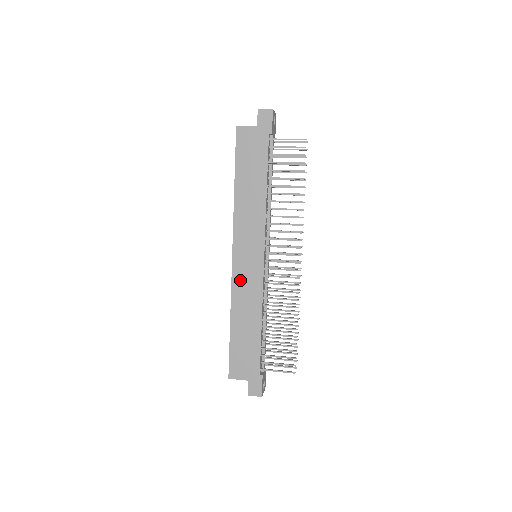
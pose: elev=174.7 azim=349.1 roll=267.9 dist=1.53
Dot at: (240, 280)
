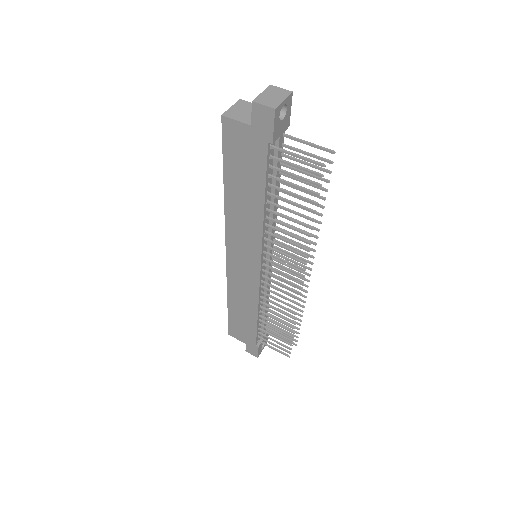
Dot at: (235, 277)
